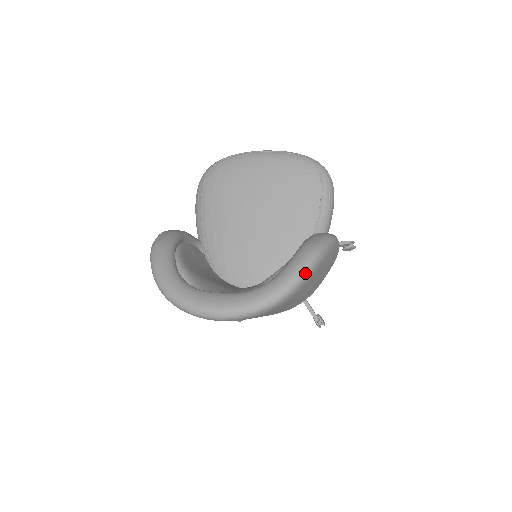
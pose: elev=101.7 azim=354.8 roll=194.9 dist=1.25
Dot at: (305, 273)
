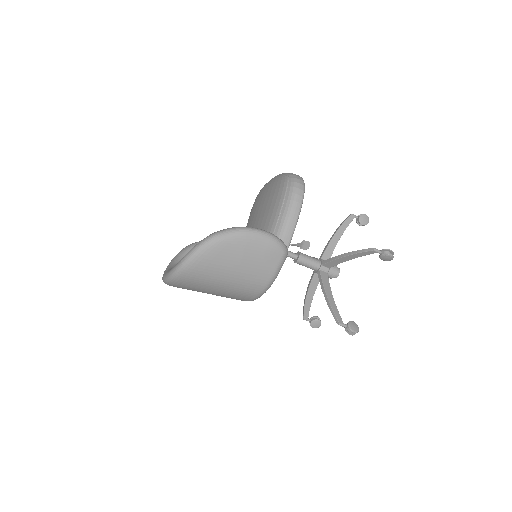
Dot at: (195, 250)
